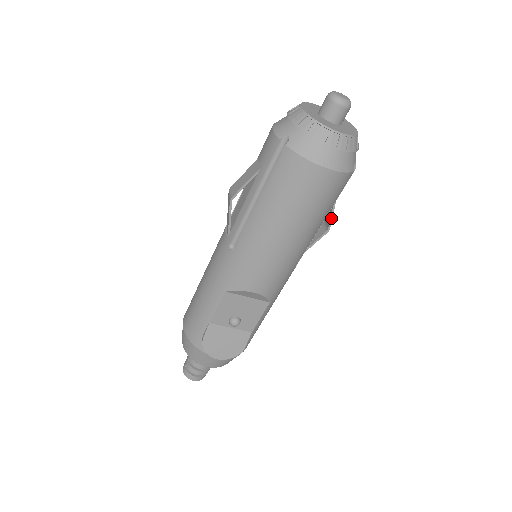
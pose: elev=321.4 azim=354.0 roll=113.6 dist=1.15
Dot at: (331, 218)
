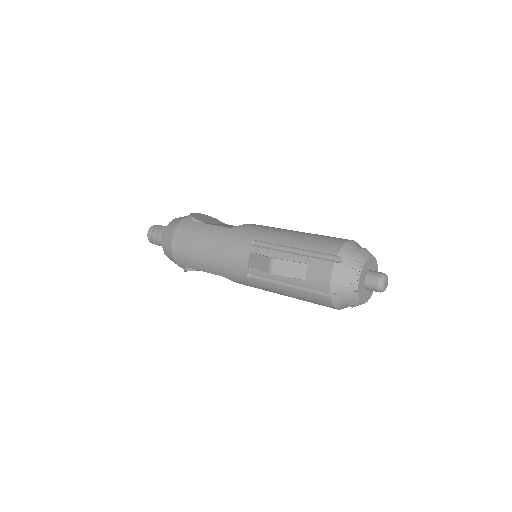
Dot at: occluded
